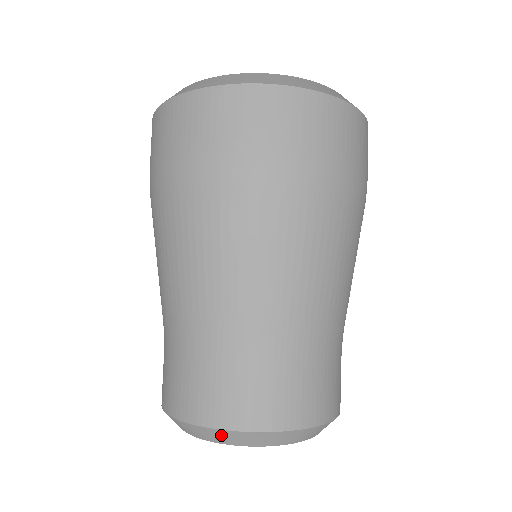
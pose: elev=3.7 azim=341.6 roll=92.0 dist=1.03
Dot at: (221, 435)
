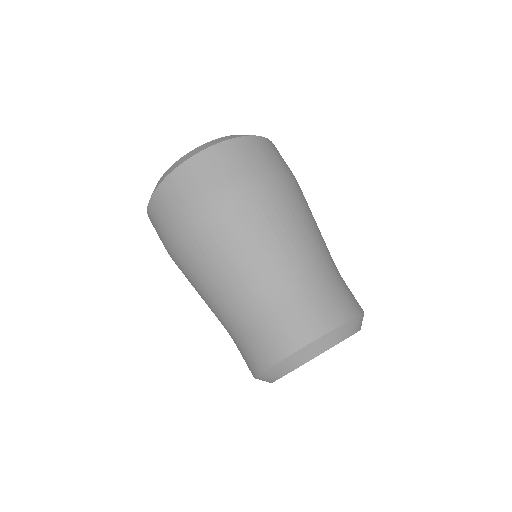
Dot at: (339, 332)
